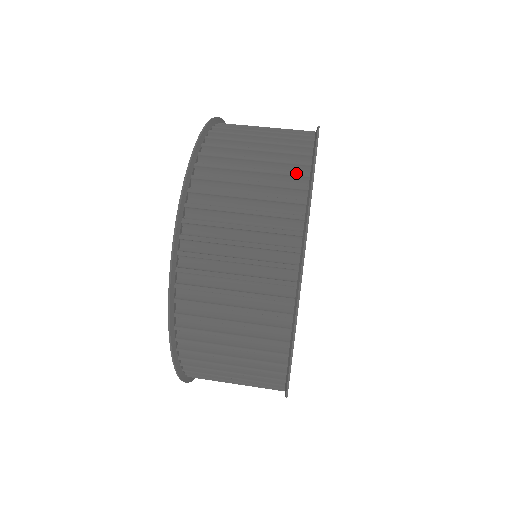
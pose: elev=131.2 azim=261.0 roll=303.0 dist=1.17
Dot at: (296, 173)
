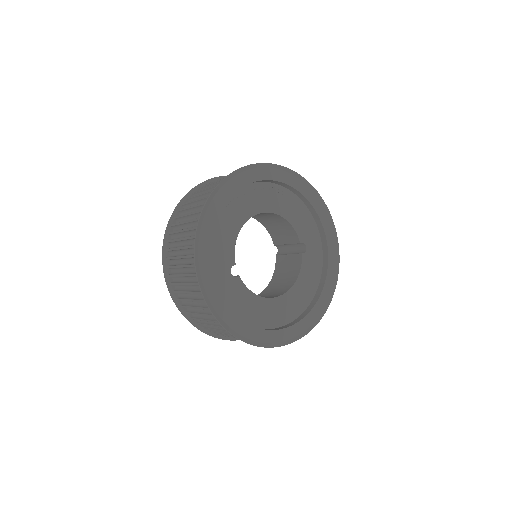
Dot at: occluded
